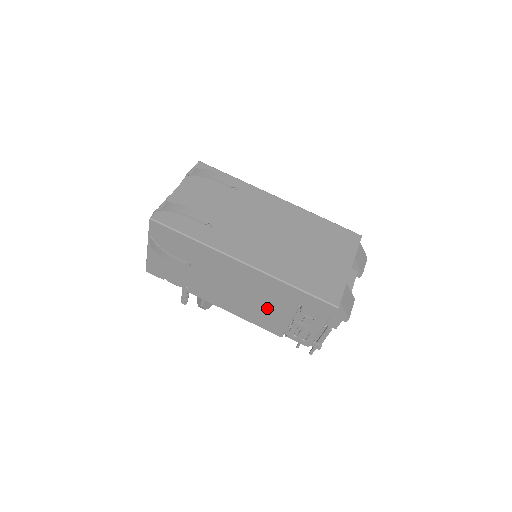
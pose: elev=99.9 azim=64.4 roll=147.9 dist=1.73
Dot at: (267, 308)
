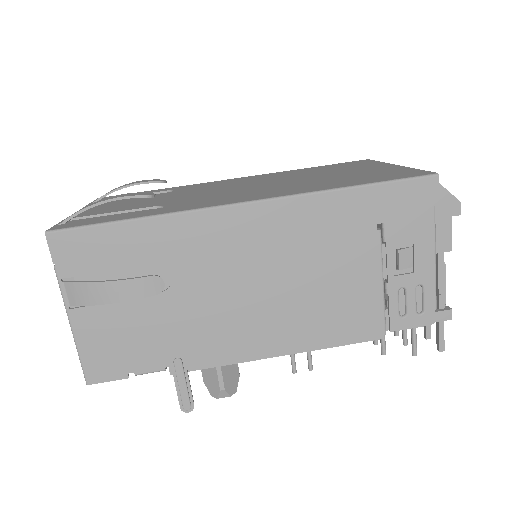
Dot at: (332, 282)
